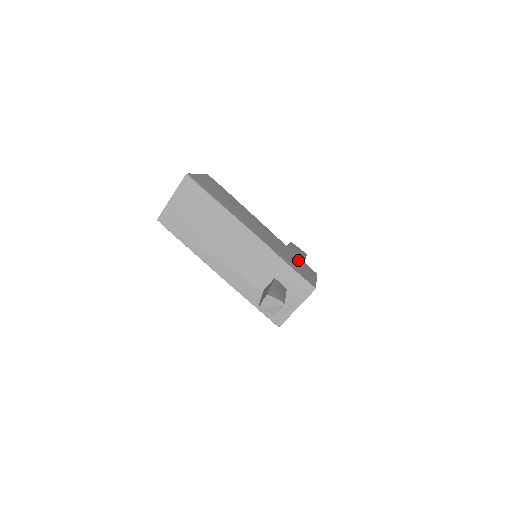
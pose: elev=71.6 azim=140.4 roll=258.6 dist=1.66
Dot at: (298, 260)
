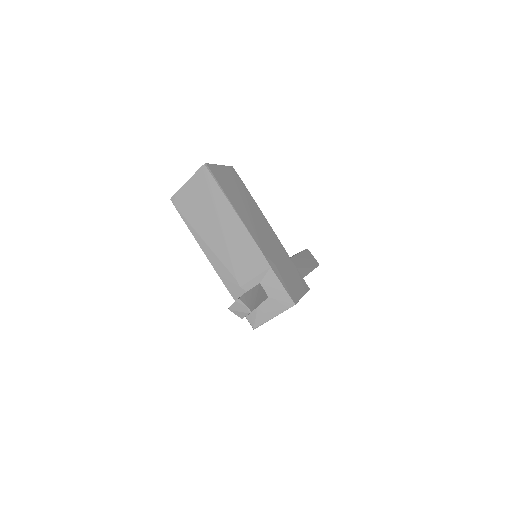
Dot at: (293, 271)
